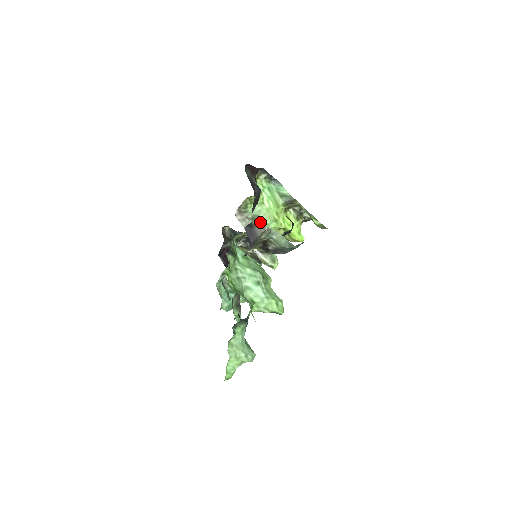
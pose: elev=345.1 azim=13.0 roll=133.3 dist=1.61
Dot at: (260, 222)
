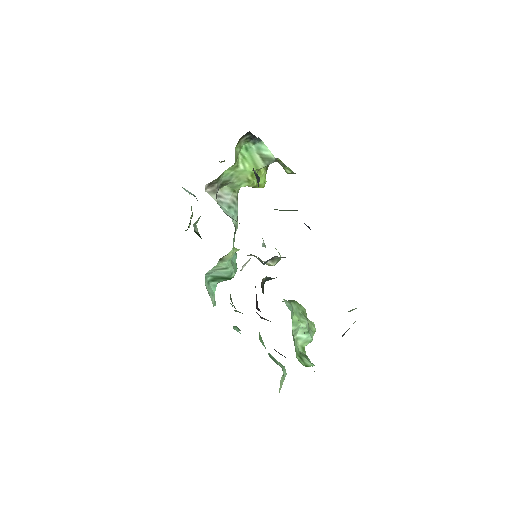
Dot at: occluded
